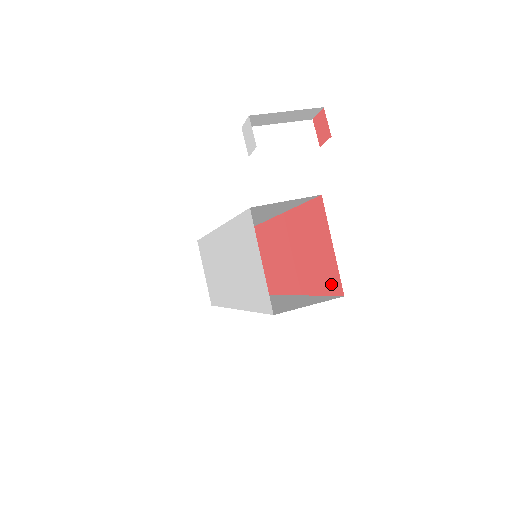
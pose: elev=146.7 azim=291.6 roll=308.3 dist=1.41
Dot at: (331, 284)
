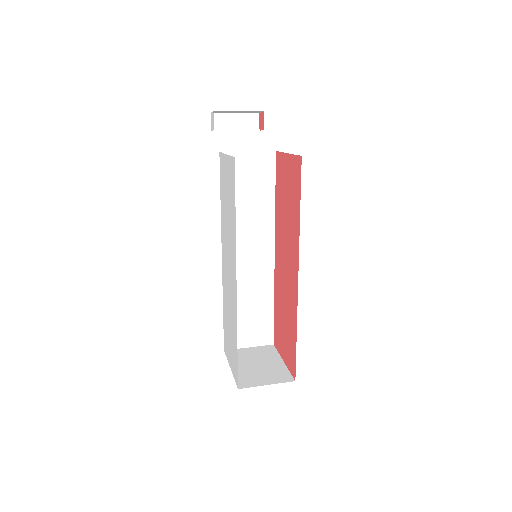
Dot at: (297, 175)
